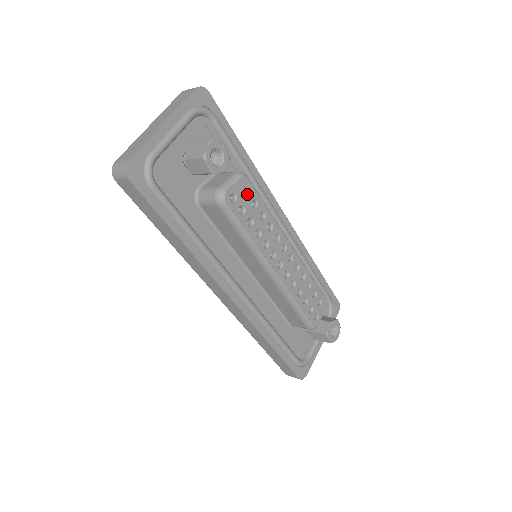
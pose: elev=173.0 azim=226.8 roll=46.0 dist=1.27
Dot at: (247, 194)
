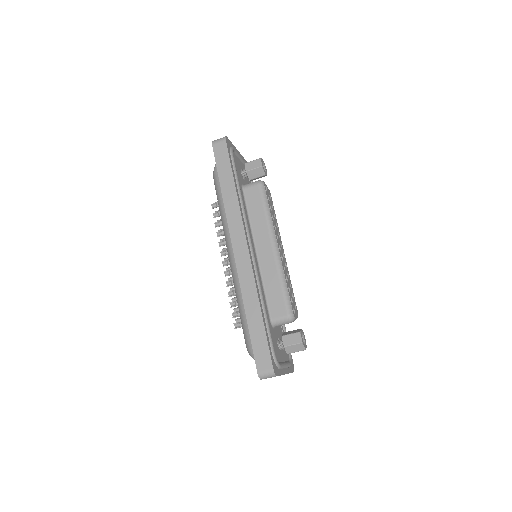
Dot at: (270, 199)
